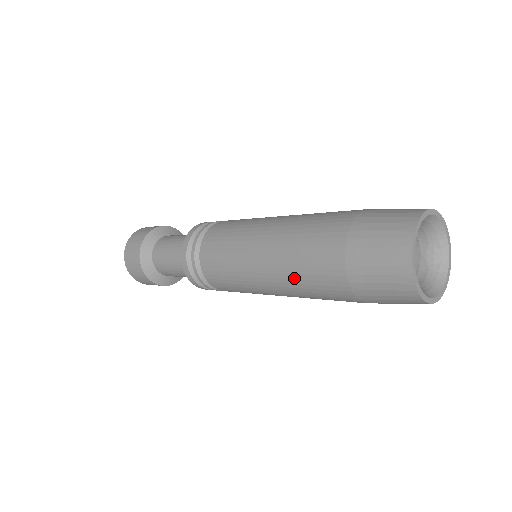
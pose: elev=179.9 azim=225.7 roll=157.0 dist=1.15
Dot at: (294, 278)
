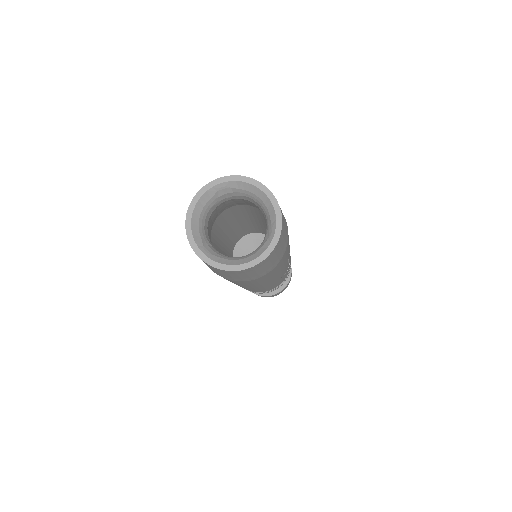
Dot at: occluded
